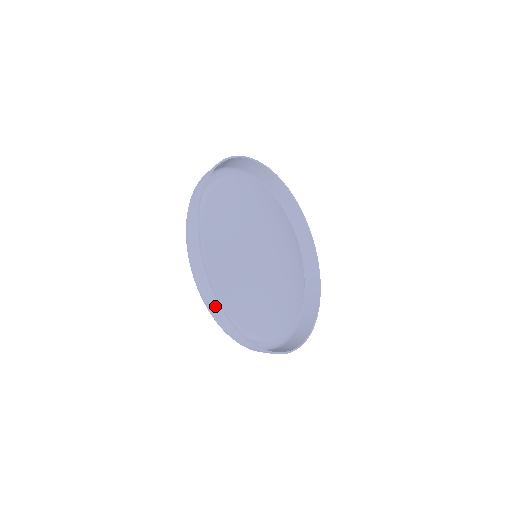
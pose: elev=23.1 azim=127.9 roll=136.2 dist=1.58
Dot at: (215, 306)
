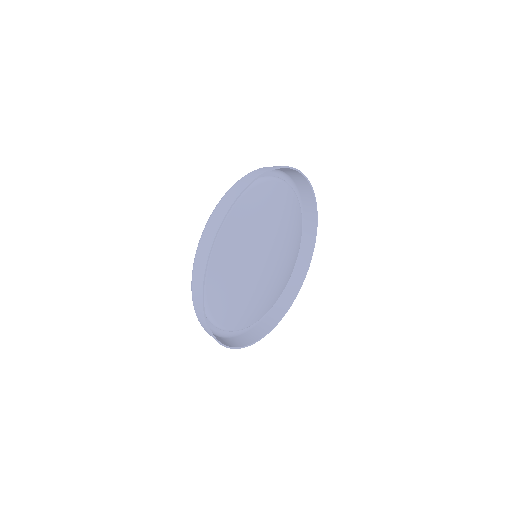
Dot at: occluded
